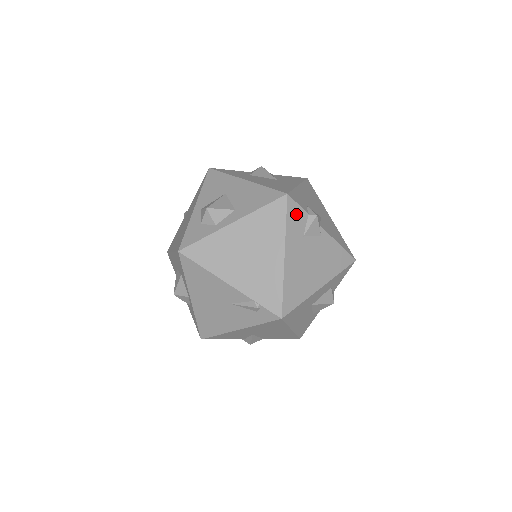
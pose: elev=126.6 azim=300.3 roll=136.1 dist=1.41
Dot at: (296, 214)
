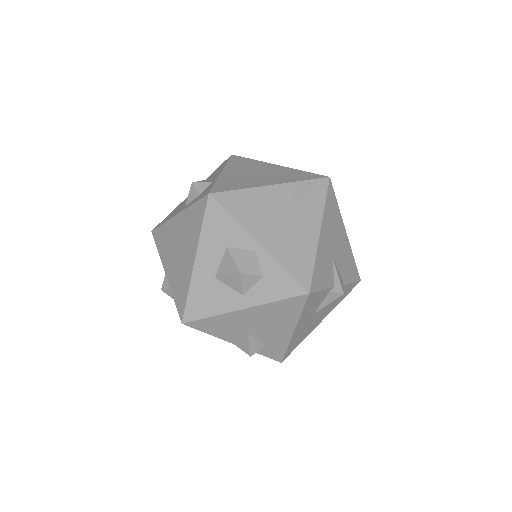
Dot at: occluded
